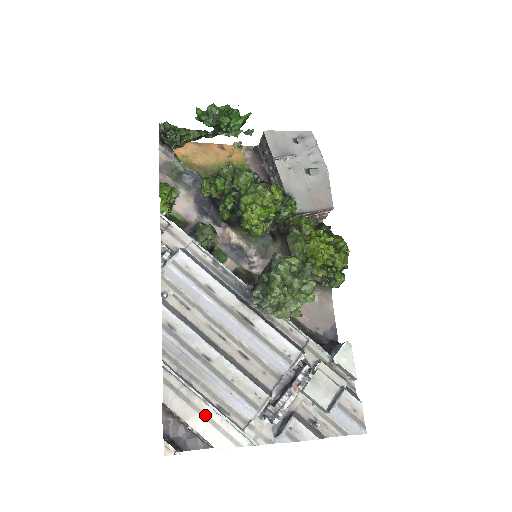
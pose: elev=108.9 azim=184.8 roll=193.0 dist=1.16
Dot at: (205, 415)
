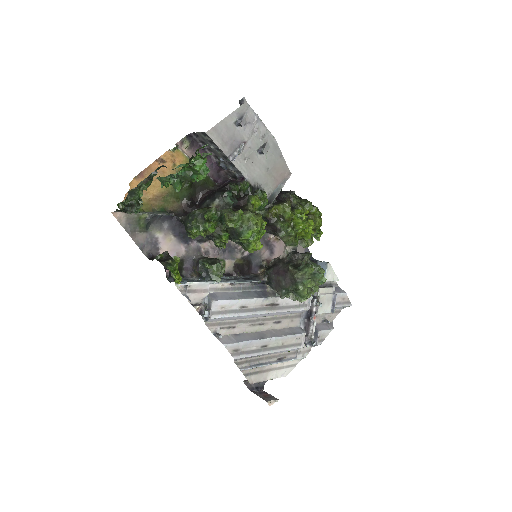
Dot at: (274, 369)
